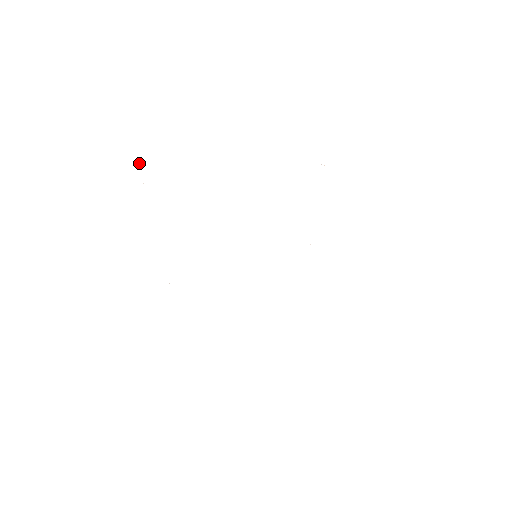
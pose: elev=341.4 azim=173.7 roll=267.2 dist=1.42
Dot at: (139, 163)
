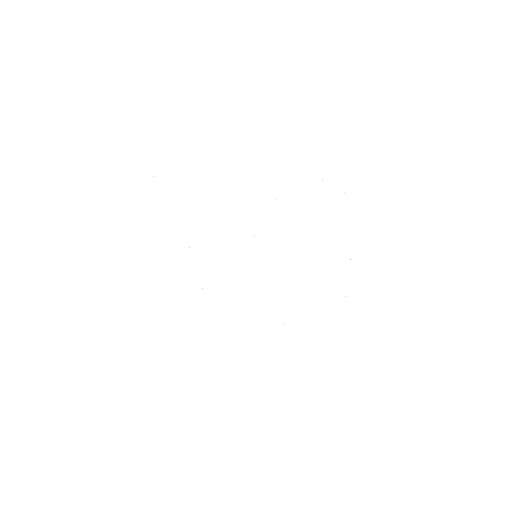
Dot at: occluded
